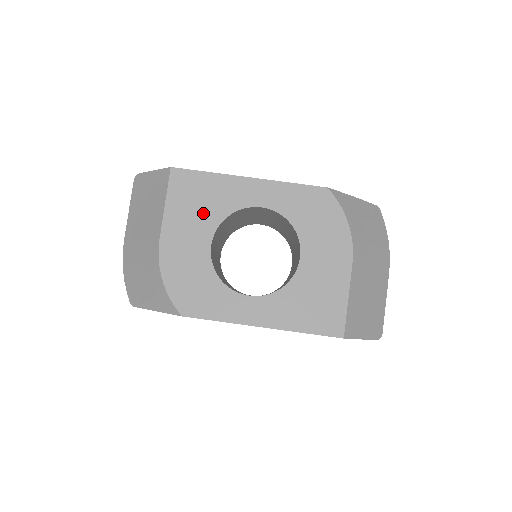
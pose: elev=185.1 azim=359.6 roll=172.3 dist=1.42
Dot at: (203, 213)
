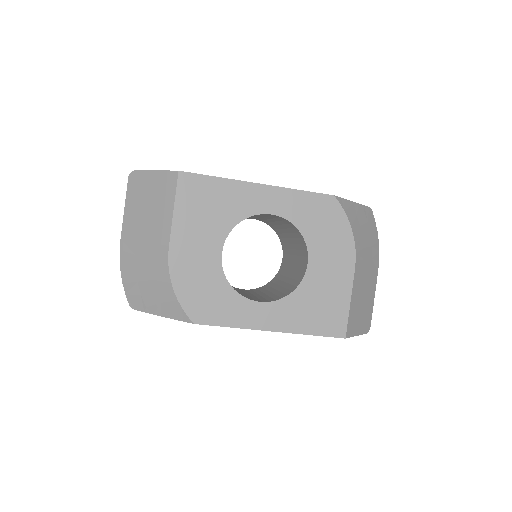
Dot at: (213, 220)
